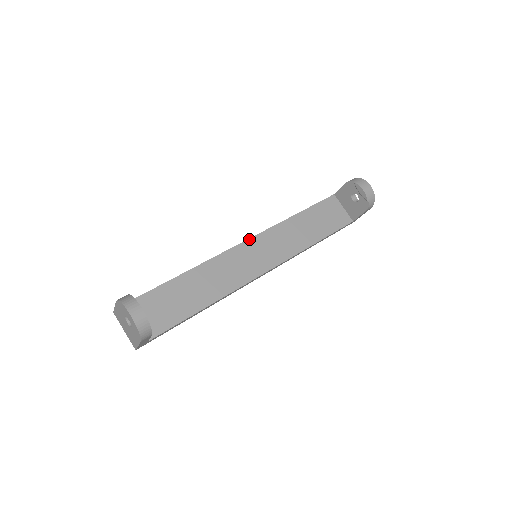
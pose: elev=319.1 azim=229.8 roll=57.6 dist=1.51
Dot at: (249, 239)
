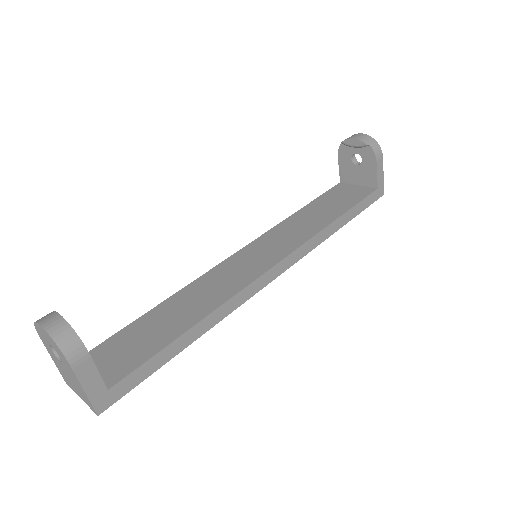
Dot at: (243, 248)
